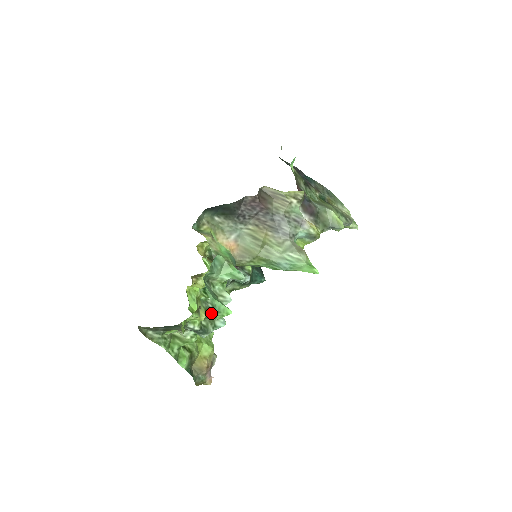
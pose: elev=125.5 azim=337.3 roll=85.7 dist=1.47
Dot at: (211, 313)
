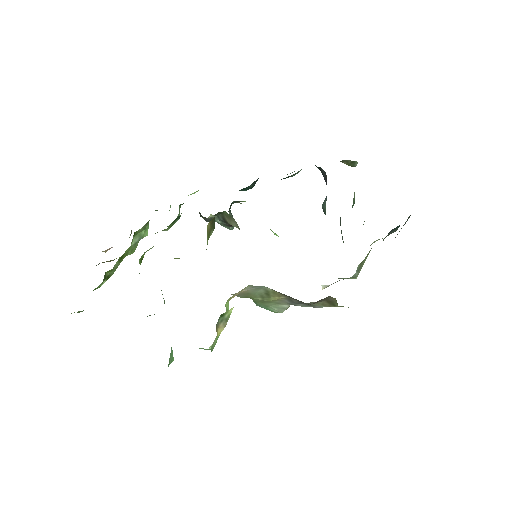
Dot at: occluded
